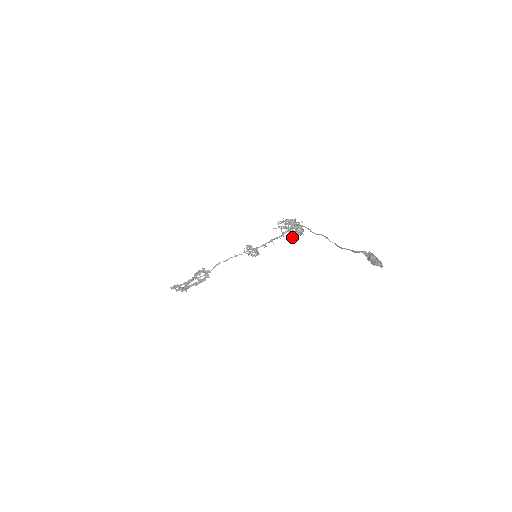
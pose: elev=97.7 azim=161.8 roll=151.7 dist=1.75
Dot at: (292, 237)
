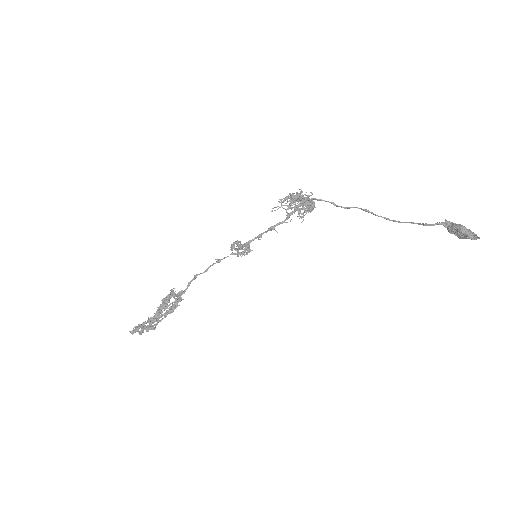
Dot at: (300, 217)
